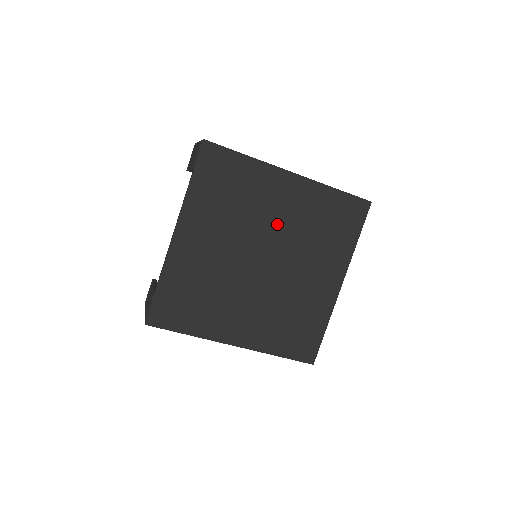
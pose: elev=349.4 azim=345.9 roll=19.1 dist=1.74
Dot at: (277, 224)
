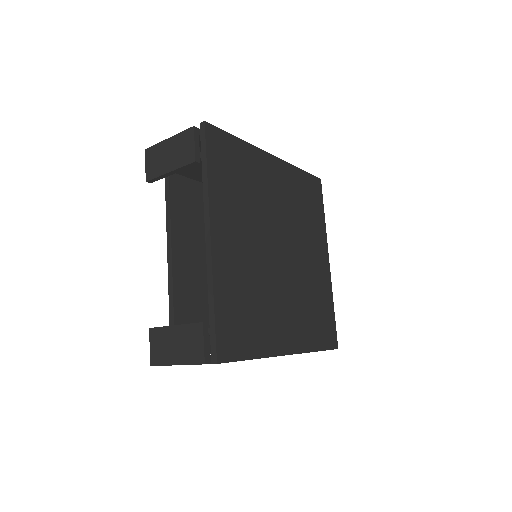
Dot at: (278, 209)
